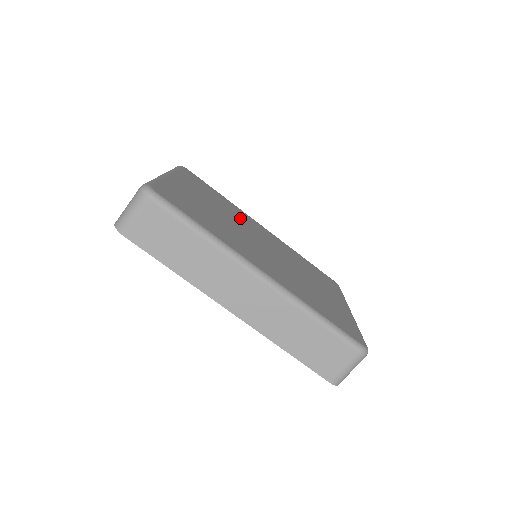
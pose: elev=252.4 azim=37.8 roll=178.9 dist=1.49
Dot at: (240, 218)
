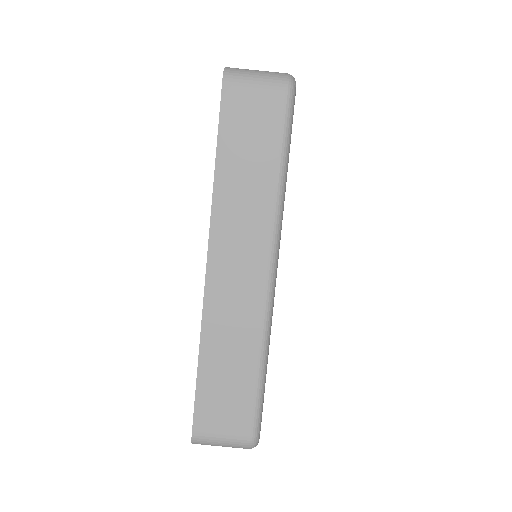
Dot at: occluded
